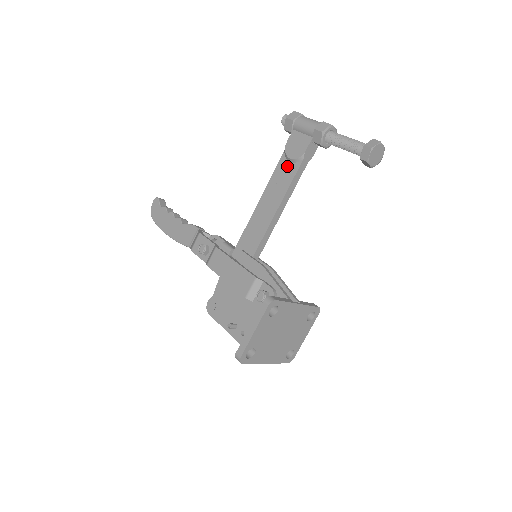
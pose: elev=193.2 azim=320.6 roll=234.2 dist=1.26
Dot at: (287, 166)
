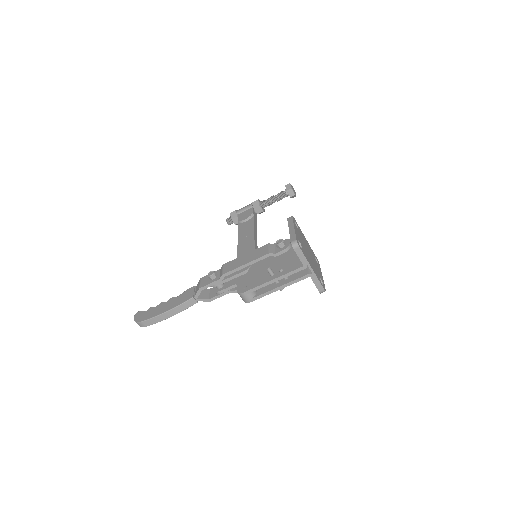
Dot at: (245, 223)
